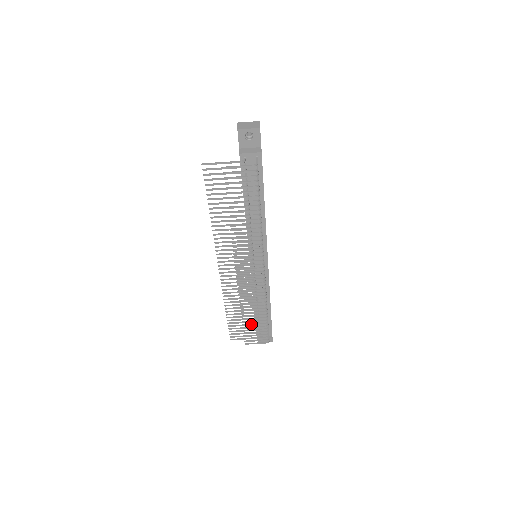
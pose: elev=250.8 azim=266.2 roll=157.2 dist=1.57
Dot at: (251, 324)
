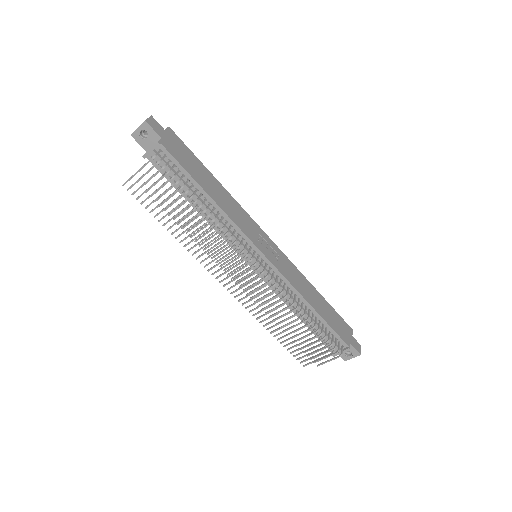
Dot at: (301, 338)
